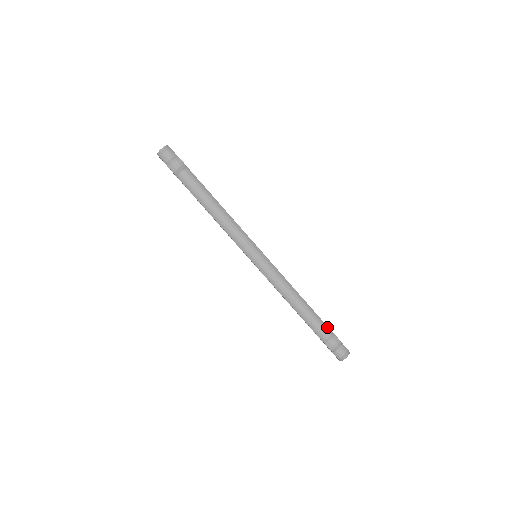
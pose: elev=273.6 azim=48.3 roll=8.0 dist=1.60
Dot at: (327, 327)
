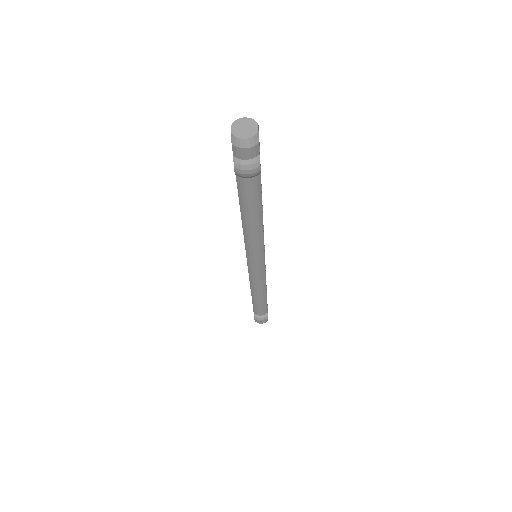
Dot at: (267, 310)
